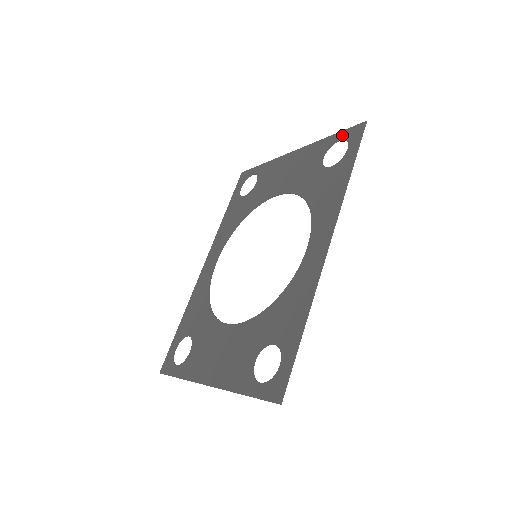
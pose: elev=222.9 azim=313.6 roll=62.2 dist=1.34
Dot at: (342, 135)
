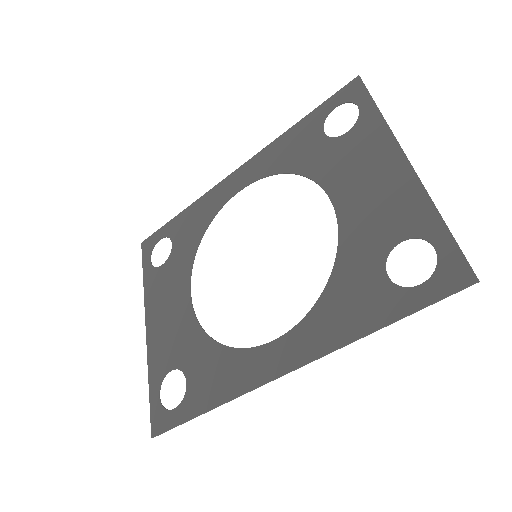
Dot at: (445, 247)
